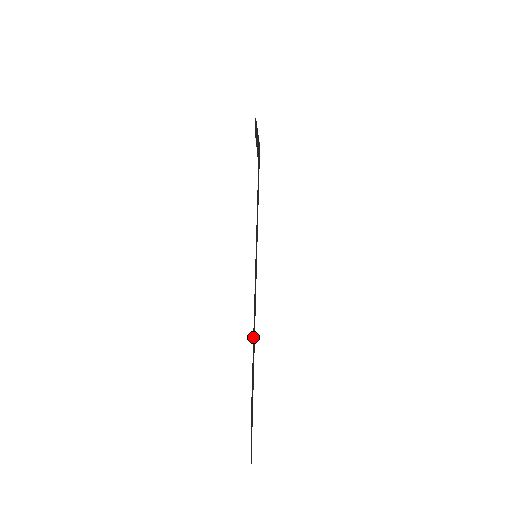
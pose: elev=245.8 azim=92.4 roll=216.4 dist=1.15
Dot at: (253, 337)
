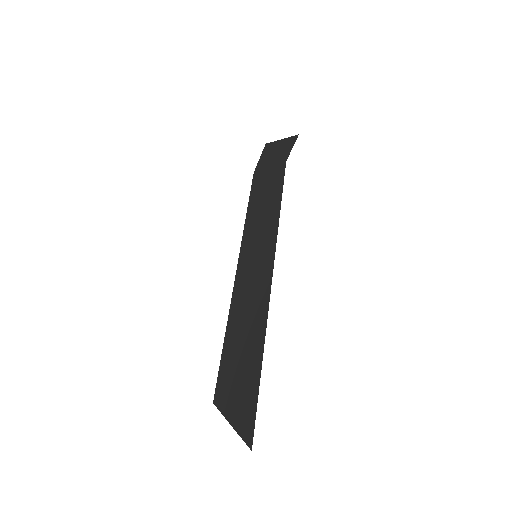
Dot at: (232, 329)
